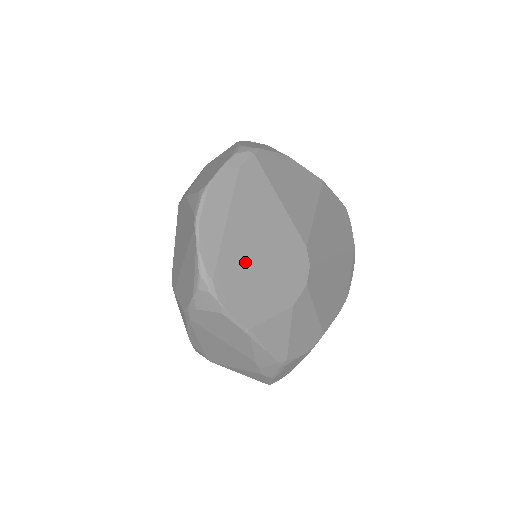
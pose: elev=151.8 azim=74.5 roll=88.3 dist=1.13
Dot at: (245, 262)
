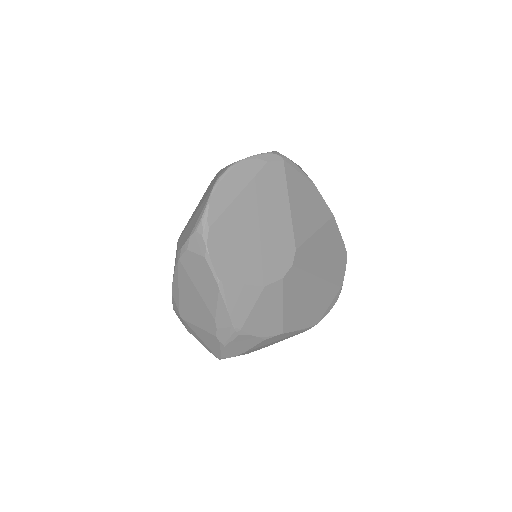
Dot at: (241, 230)
